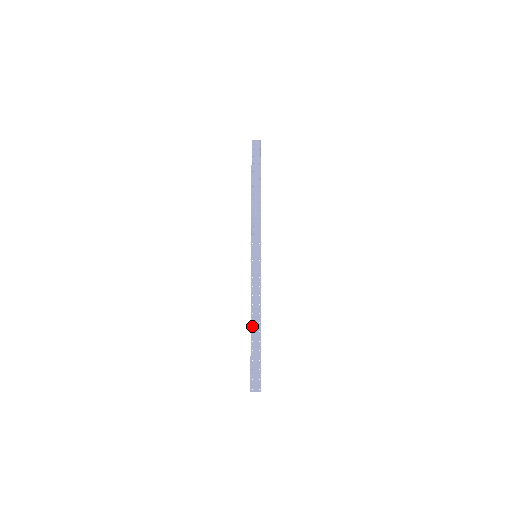
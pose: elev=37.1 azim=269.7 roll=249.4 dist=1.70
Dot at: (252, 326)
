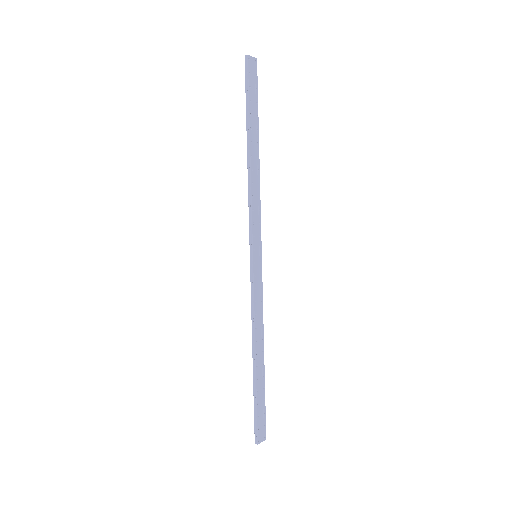
Dot at: (257, 359)
